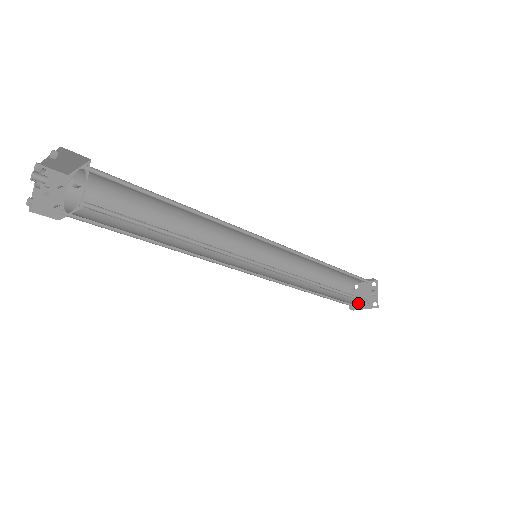
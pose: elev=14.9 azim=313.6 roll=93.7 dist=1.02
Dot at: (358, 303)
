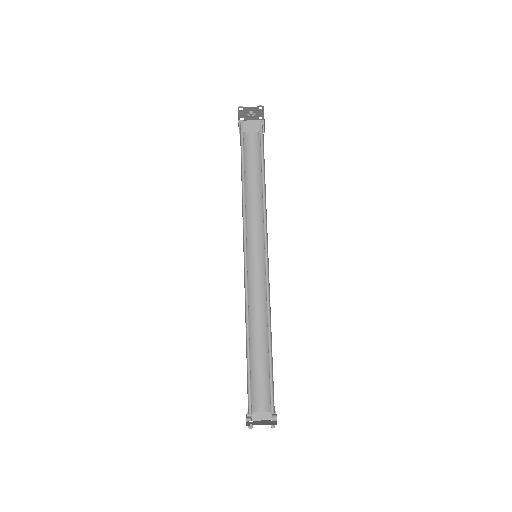
Dot at: (253, 424)
